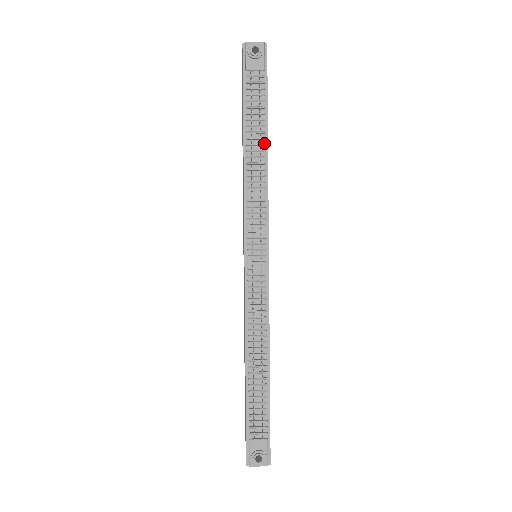
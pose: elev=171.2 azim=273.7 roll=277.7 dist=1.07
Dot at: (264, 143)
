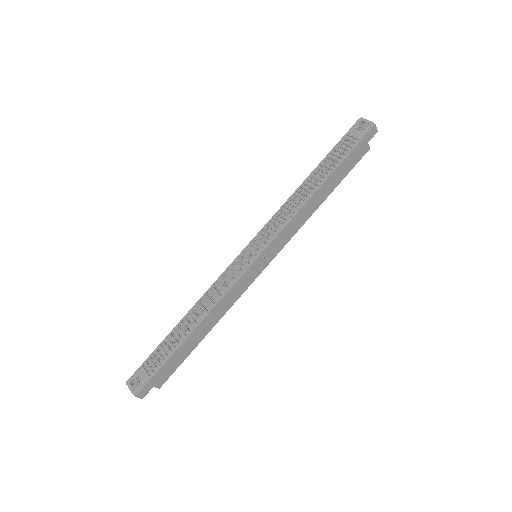
Dot at: (319, 184)
